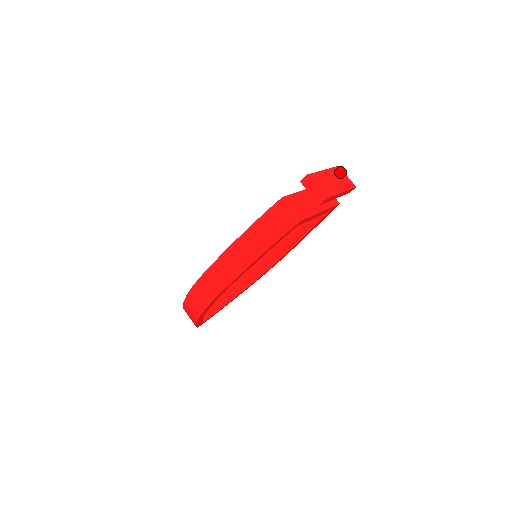
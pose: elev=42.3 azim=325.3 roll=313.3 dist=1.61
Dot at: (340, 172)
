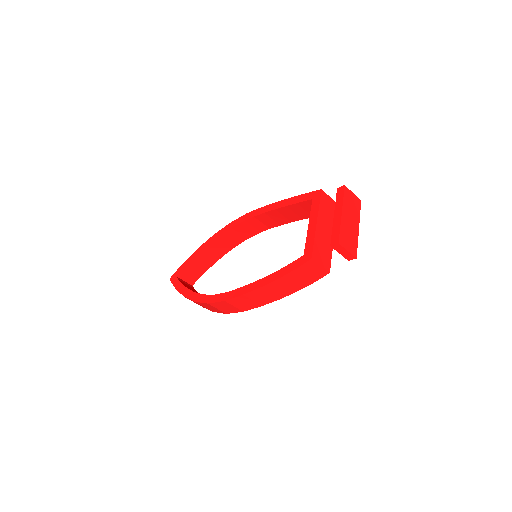
Dot at: (348, 195)
